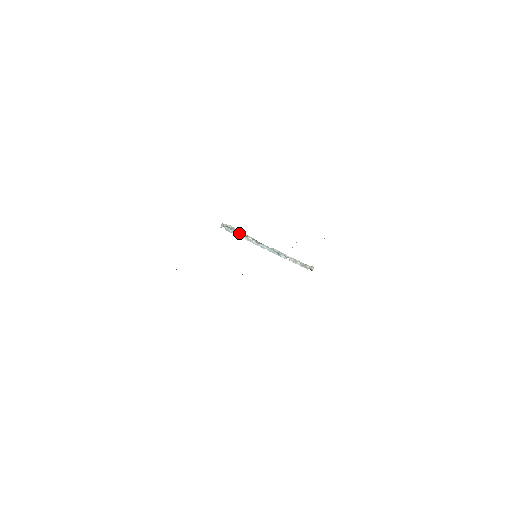
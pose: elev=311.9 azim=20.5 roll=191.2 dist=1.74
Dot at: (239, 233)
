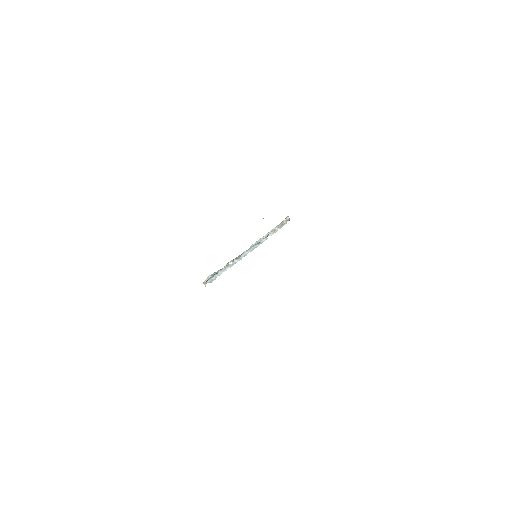
Dot at: (220, 271)
